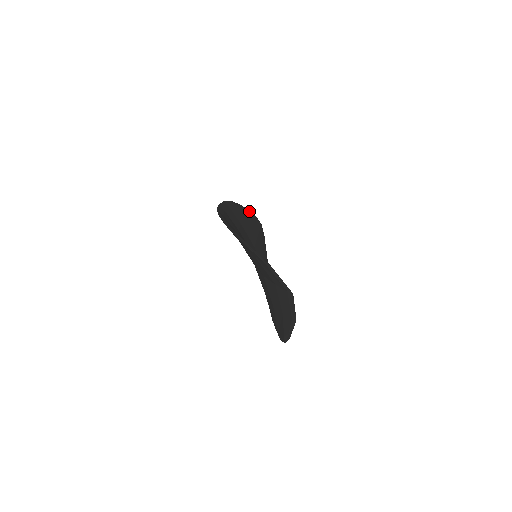
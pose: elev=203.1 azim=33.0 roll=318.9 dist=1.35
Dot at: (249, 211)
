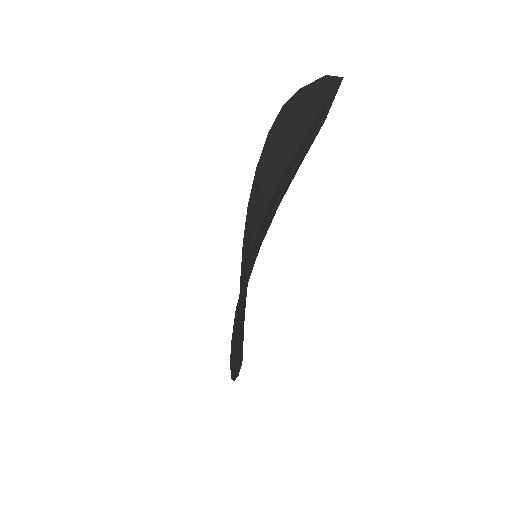
Dot at: occluded
